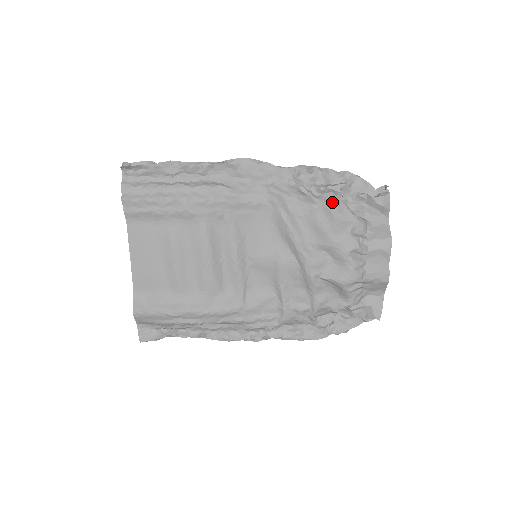
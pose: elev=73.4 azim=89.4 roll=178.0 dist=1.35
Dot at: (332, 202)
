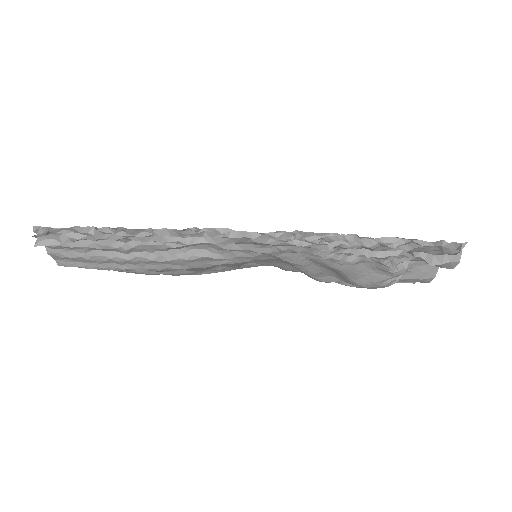
Dot at: (371, 258)
